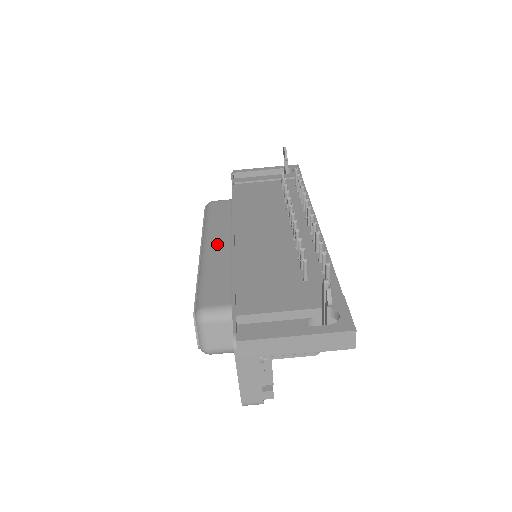
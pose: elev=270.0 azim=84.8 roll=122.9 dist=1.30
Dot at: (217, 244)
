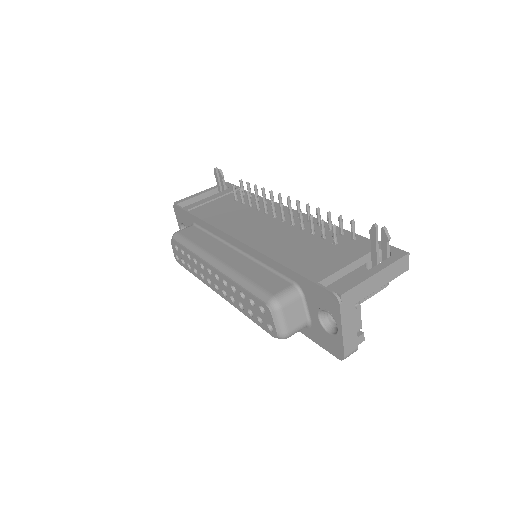
Dot at: (225, 256)
